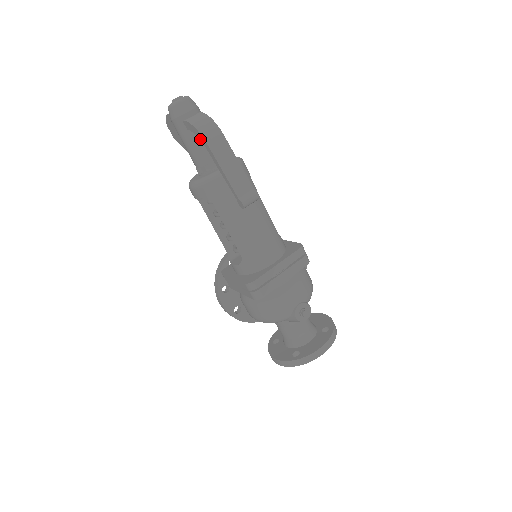
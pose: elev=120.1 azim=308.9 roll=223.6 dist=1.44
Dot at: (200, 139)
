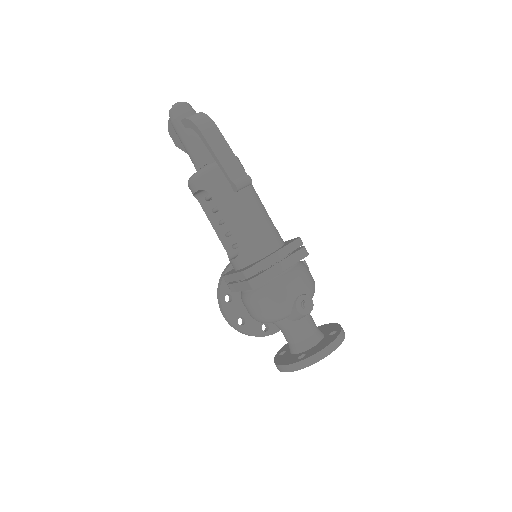
Dot at: (195, 131)
